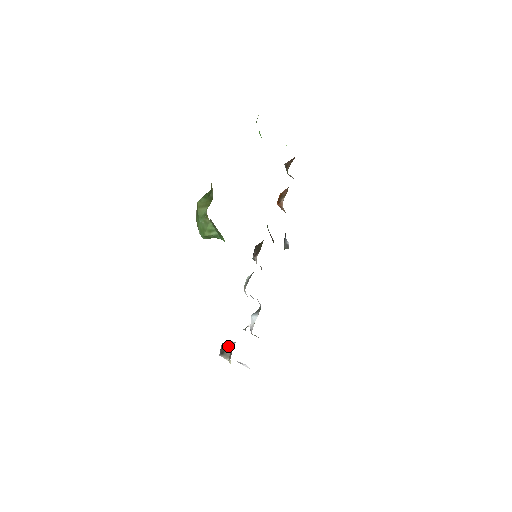
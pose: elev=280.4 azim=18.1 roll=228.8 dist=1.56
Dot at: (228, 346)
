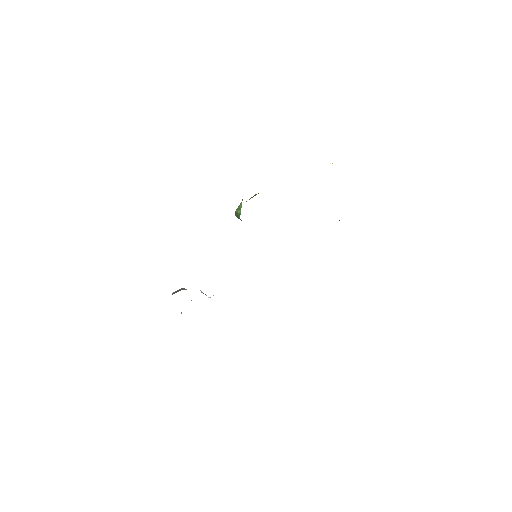
Dot at: (182, 289)
